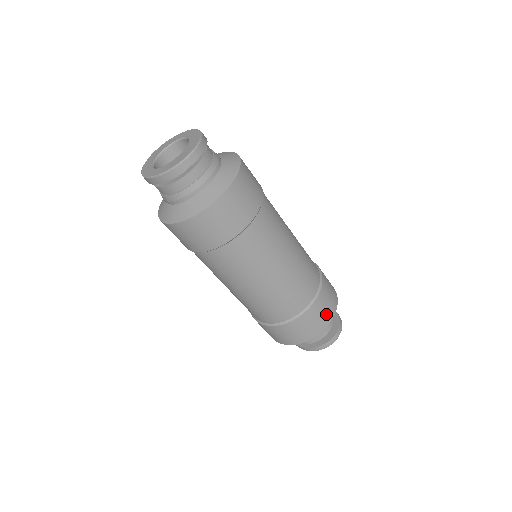
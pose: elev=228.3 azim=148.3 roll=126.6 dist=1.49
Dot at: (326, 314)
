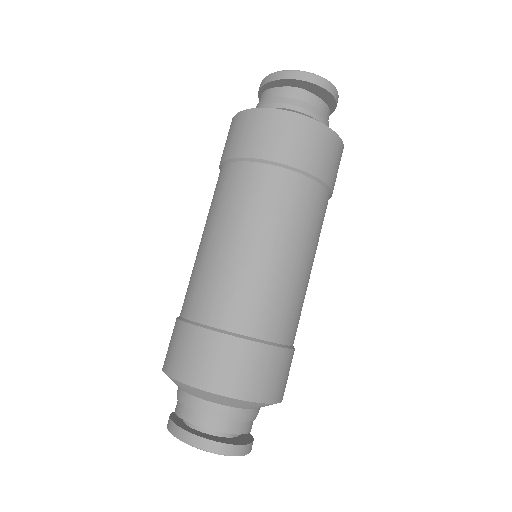
Dot at: (260, 383)
